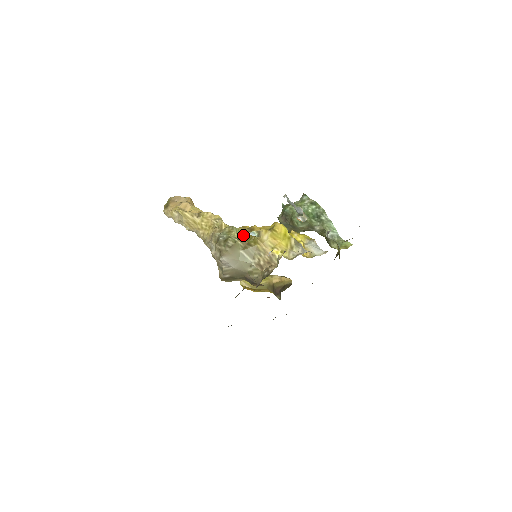
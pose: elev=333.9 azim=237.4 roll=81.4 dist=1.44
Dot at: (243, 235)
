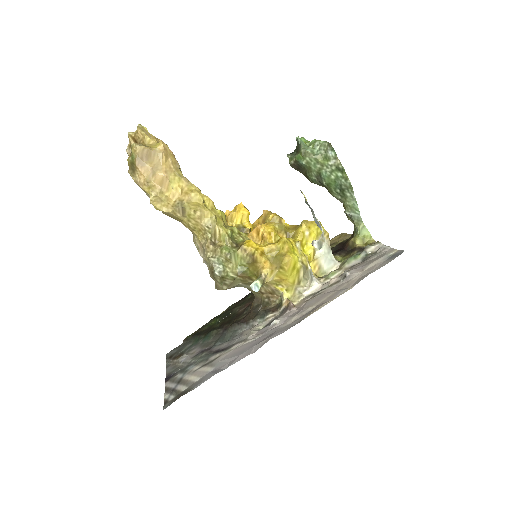
Dot at: (243, 266)
